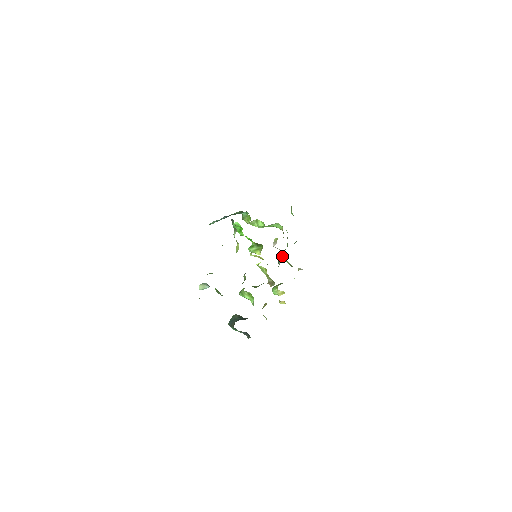
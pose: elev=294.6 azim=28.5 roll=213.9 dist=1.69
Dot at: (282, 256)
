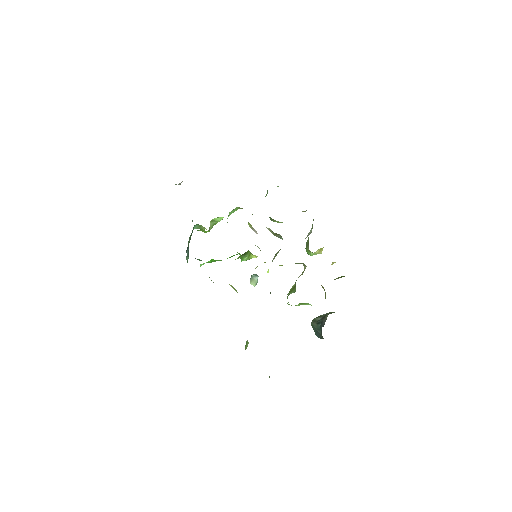
Dot at: occluded
